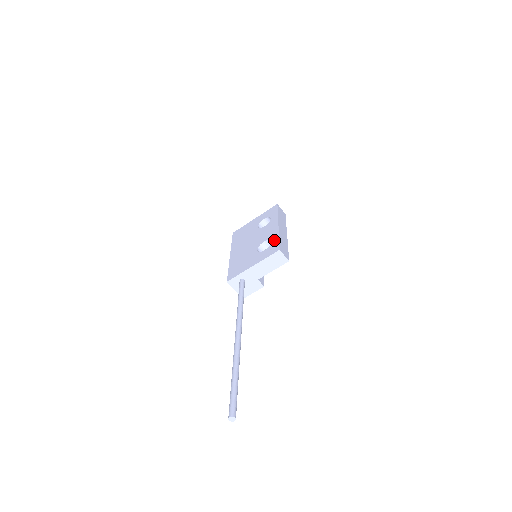
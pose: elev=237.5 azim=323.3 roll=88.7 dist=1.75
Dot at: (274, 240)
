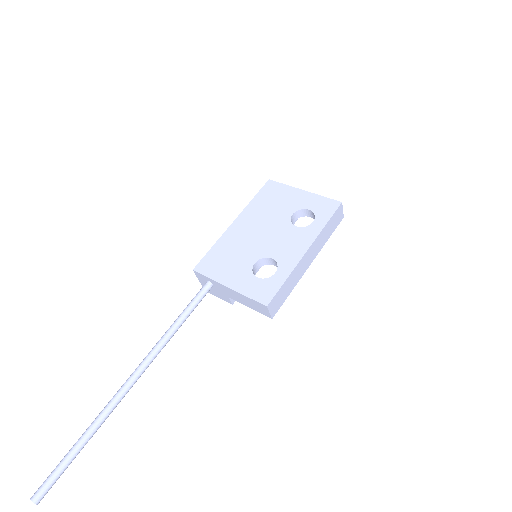
Dot at: (279, 276)
